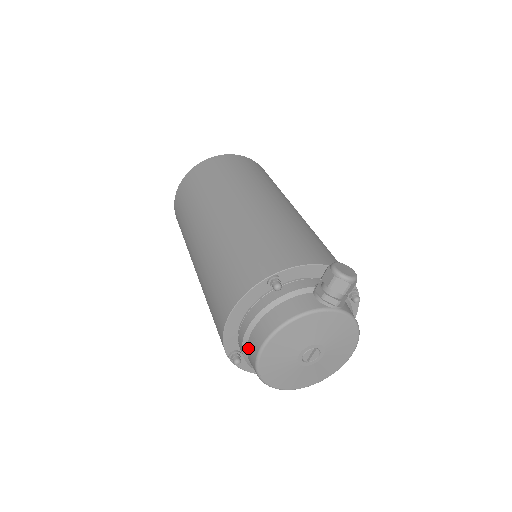
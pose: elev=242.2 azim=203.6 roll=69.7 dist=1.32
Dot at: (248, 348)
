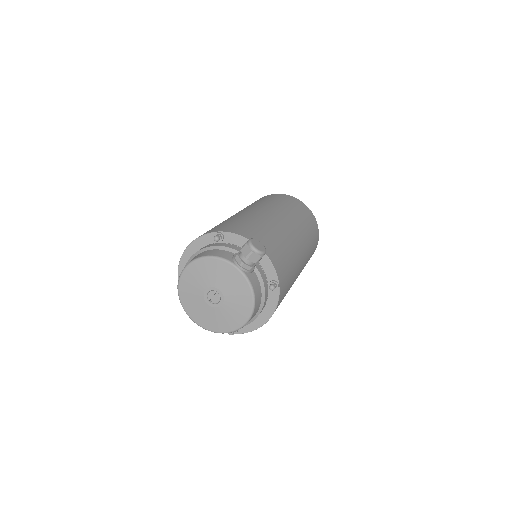
Dot at: occluded
